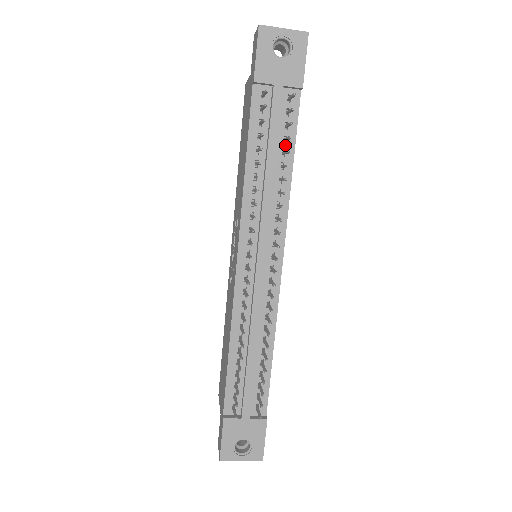
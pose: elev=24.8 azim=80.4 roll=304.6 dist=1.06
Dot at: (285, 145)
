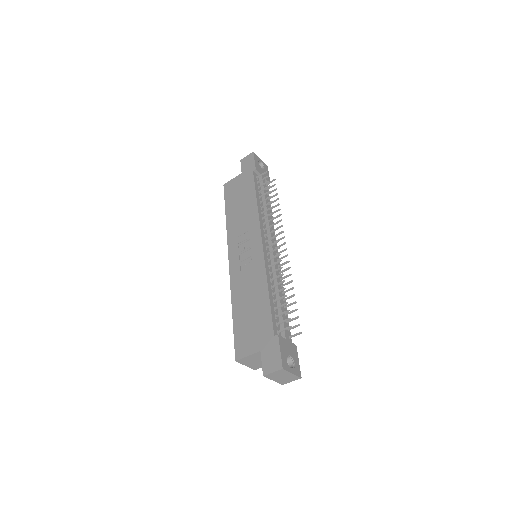
Dot at: occluded
